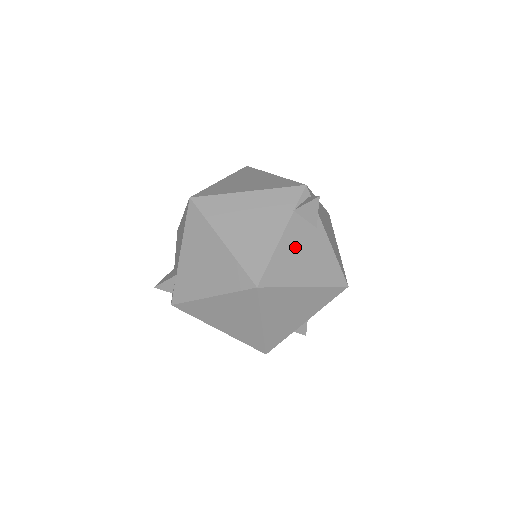
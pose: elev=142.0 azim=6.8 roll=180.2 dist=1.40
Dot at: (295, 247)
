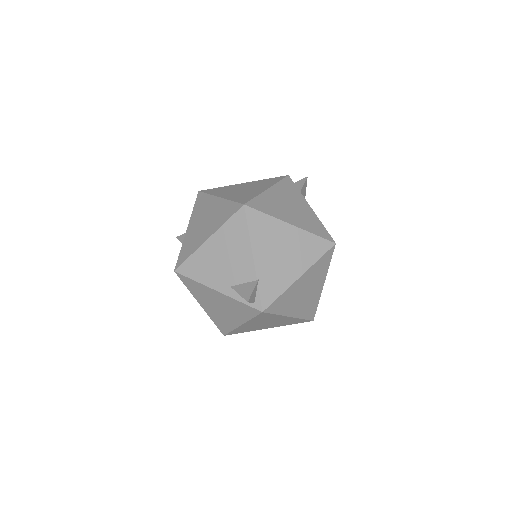
Dot at: occluded
